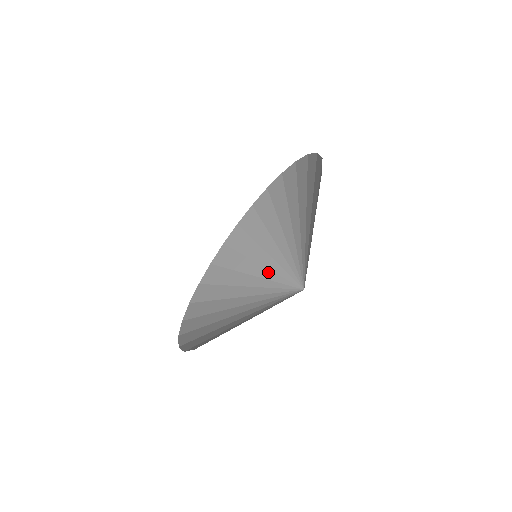
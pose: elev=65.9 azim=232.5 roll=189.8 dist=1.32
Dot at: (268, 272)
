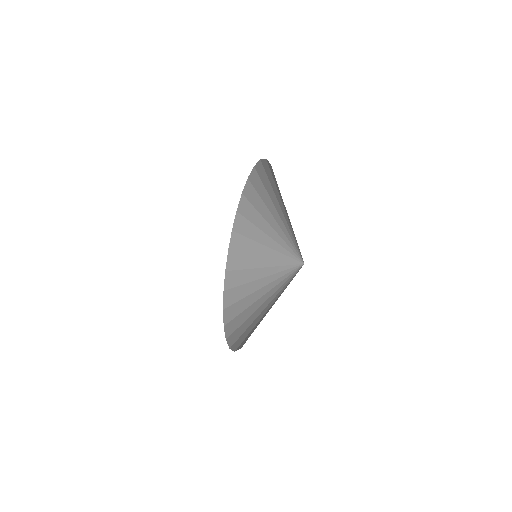
Dot at: (284, 227)
